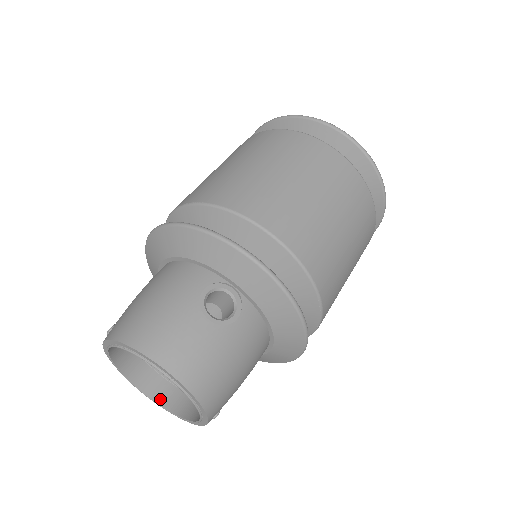
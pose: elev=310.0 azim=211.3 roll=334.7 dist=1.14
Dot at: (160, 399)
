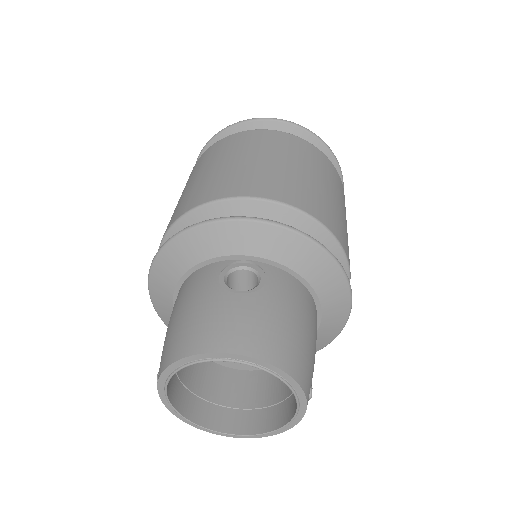
Dot at: (251, 429)
